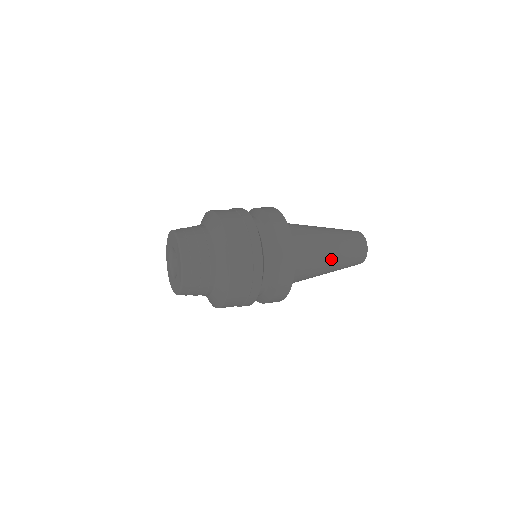
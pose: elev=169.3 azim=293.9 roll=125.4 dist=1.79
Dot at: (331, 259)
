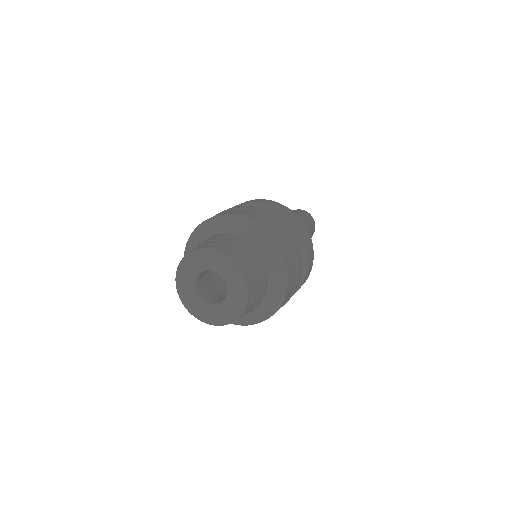
Dot at: occluded
